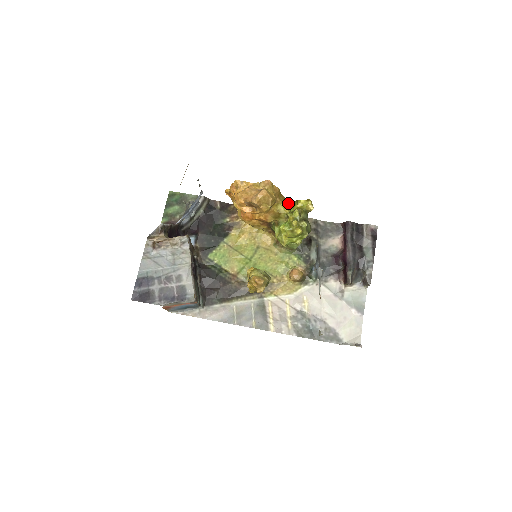
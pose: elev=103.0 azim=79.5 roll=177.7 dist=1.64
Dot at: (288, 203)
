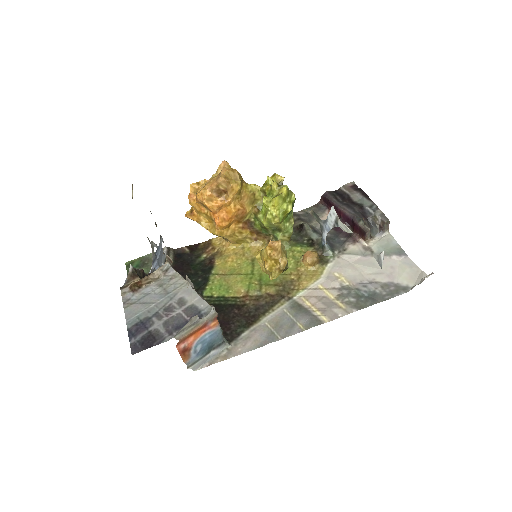
Dot at: occluded
